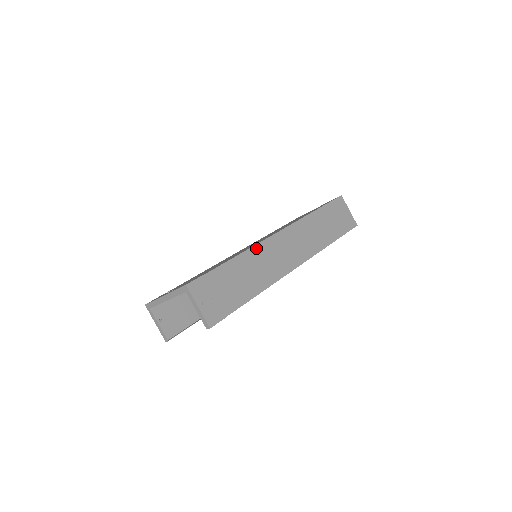
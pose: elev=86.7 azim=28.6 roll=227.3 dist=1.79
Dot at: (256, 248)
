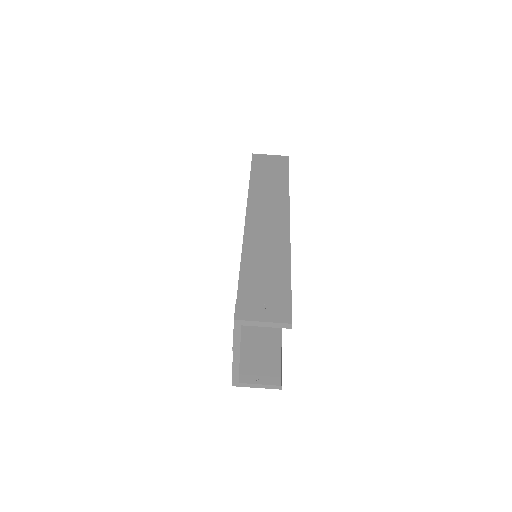
Dot at: (246, 243)
